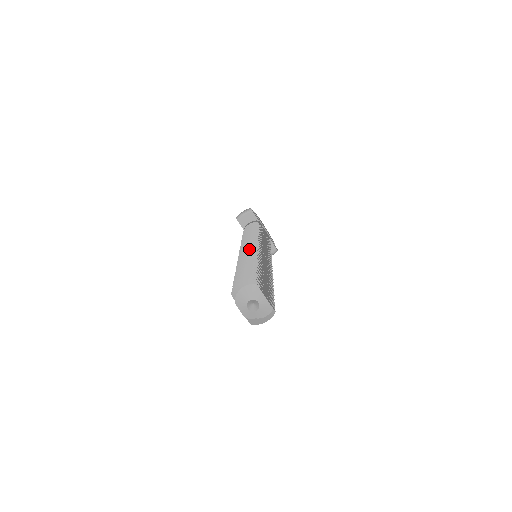
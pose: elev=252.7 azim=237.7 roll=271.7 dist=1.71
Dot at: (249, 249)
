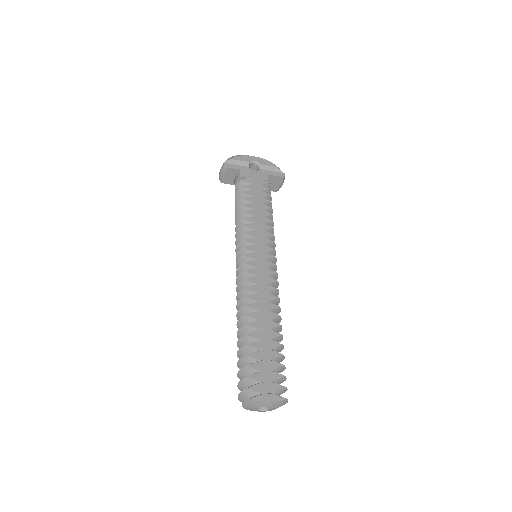
Dot at: (238, 284)
